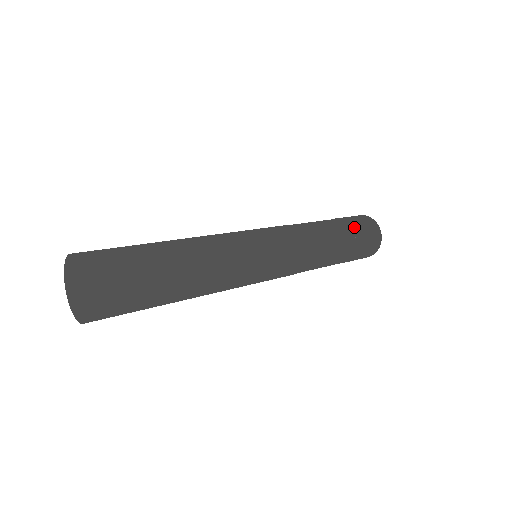
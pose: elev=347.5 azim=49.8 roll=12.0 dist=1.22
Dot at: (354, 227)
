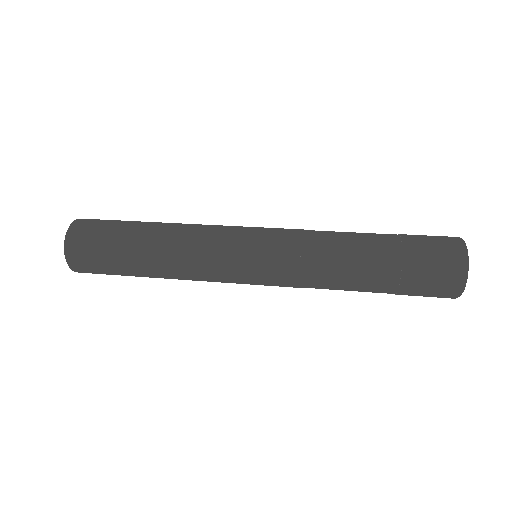
Dot at: (407, 272)
